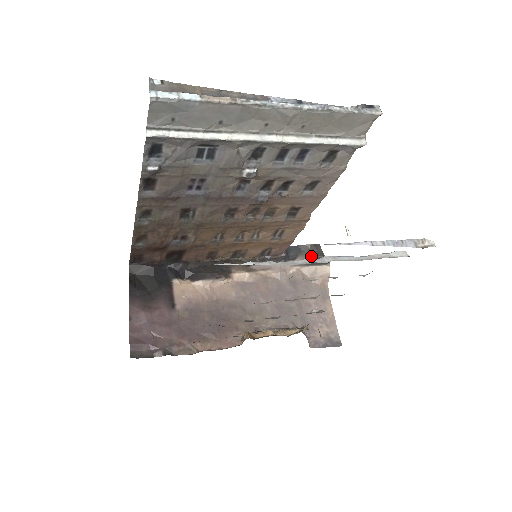
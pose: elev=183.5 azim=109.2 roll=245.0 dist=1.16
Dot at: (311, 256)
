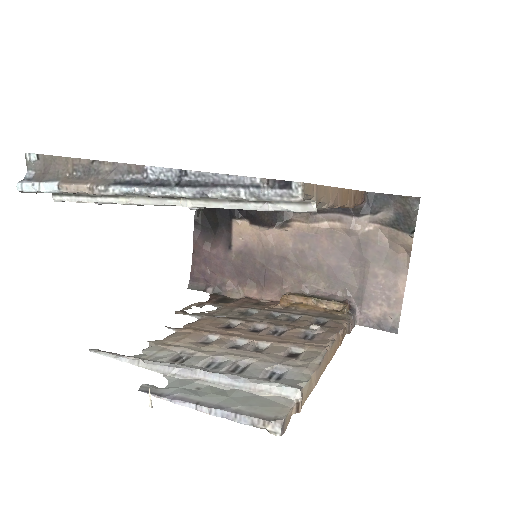
Dot at: (398, 214)
